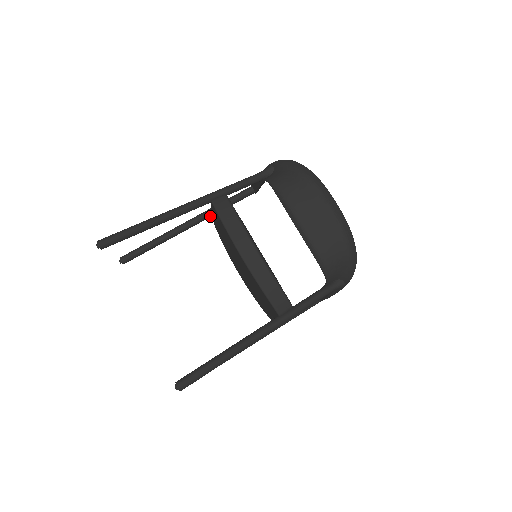
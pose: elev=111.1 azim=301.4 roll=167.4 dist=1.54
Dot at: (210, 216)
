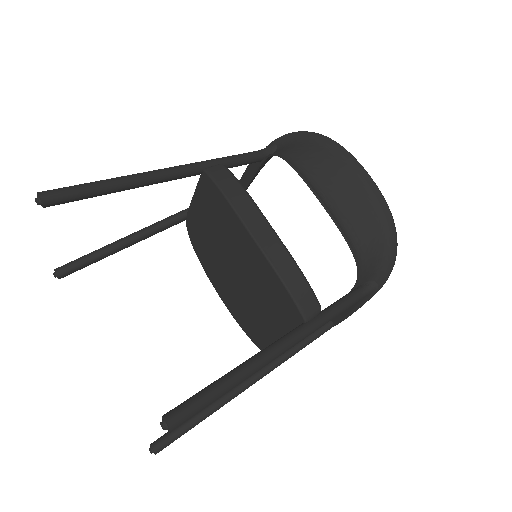
Dot at: (185, 218)
